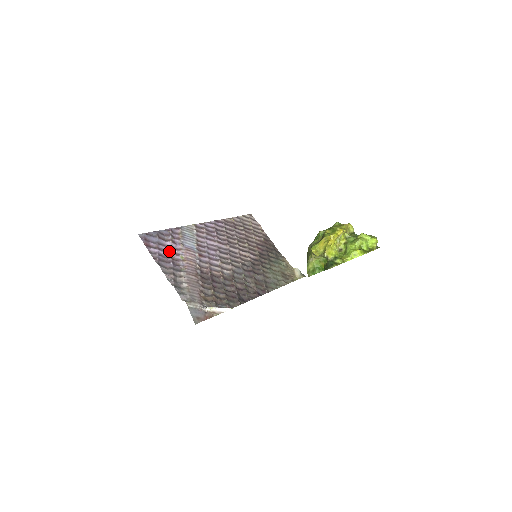
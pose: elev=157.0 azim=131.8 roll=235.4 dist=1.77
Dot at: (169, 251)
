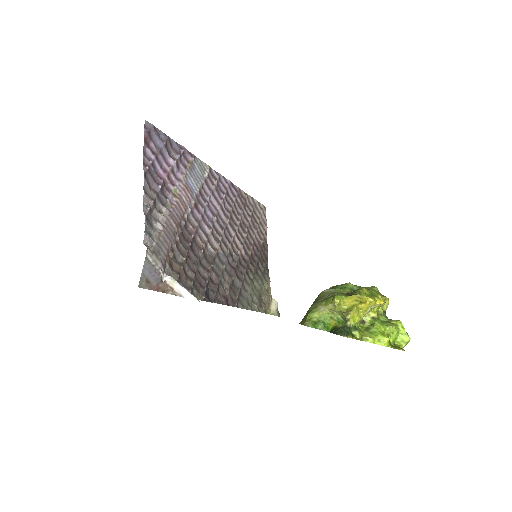
Dot at: (166, 171)
